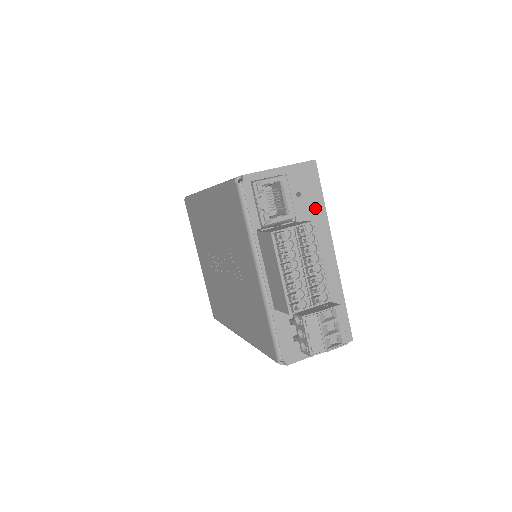
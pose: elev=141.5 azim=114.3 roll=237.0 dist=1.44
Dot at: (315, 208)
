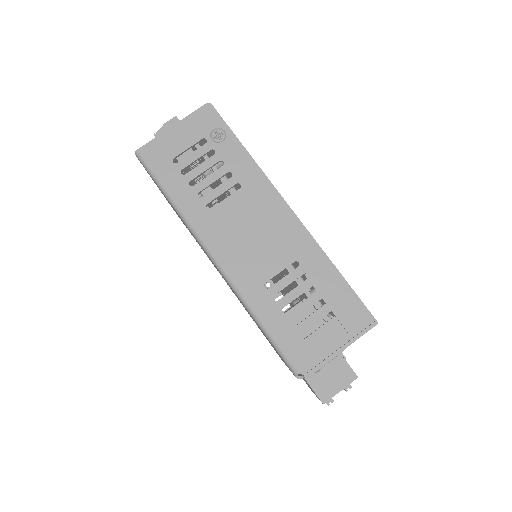
Dot at: occluded
